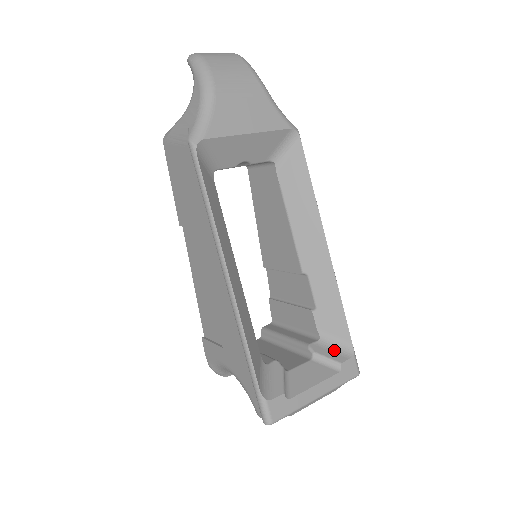
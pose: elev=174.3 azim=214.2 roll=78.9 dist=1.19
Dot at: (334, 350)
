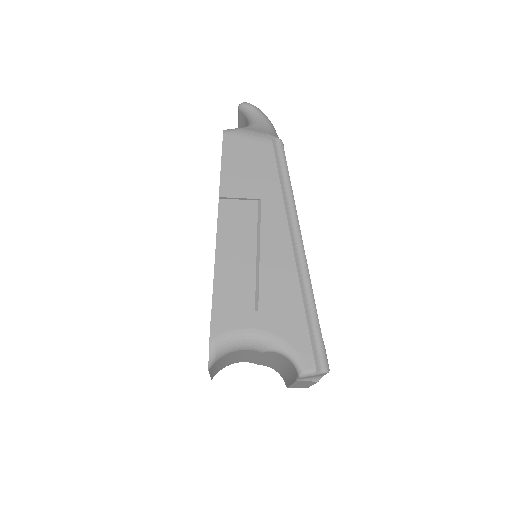
Dot at: occluded
